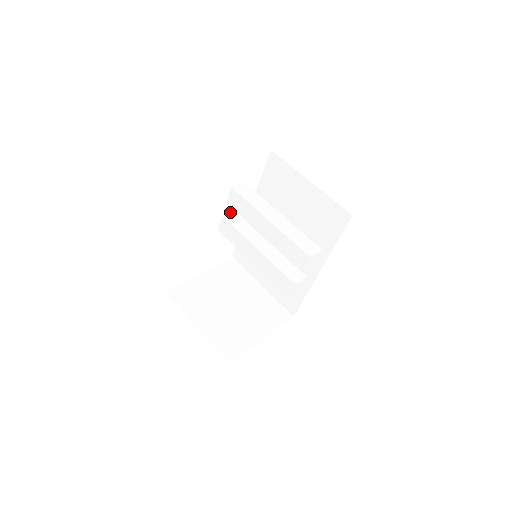
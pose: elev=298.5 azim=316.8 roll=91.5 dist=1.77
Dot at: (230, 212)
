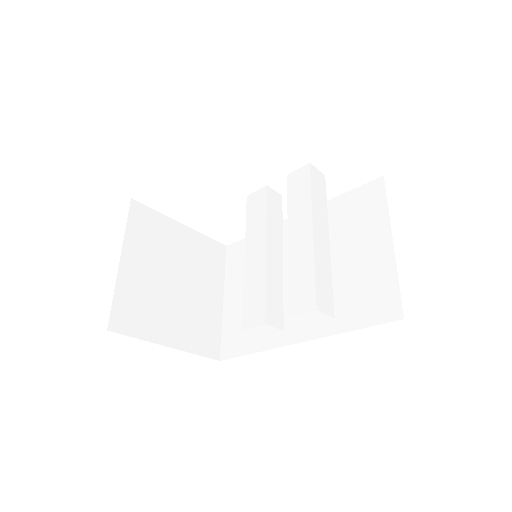
Dot at: occluded
